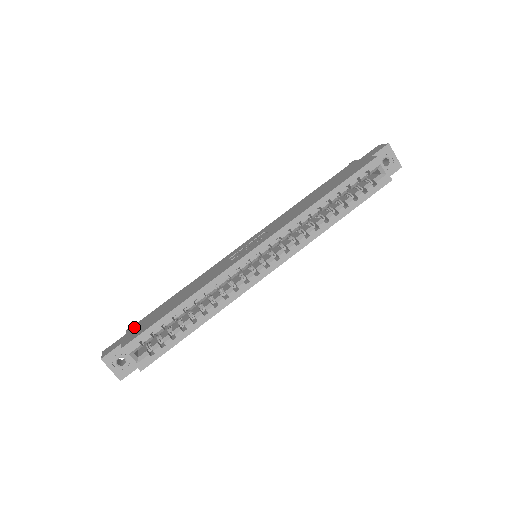
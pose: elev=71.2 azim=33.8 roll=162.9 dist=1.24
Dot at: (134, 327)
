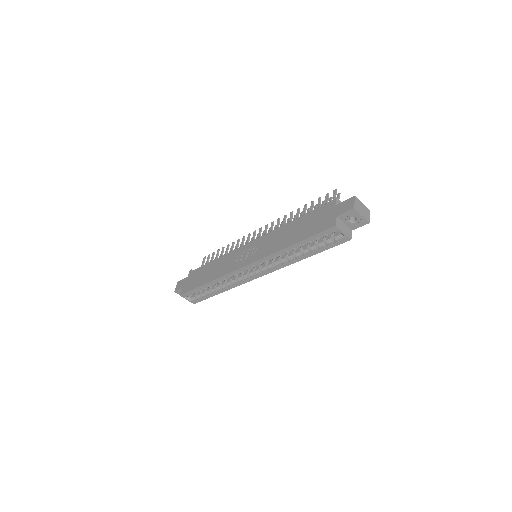
Dot at: (191, 275)
